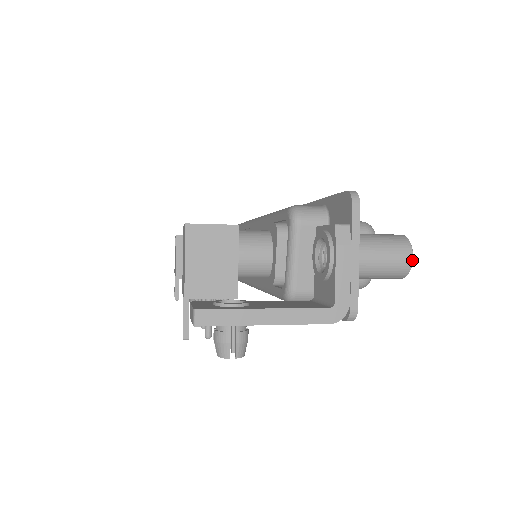
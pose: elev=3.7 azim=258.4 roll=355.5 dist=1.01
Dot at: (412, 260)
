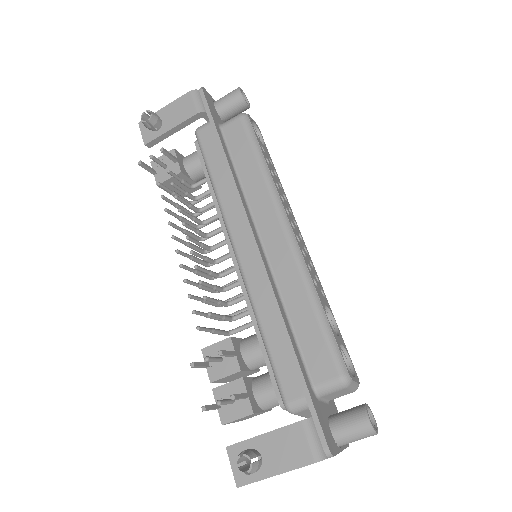
Dot at: (241, 89)
